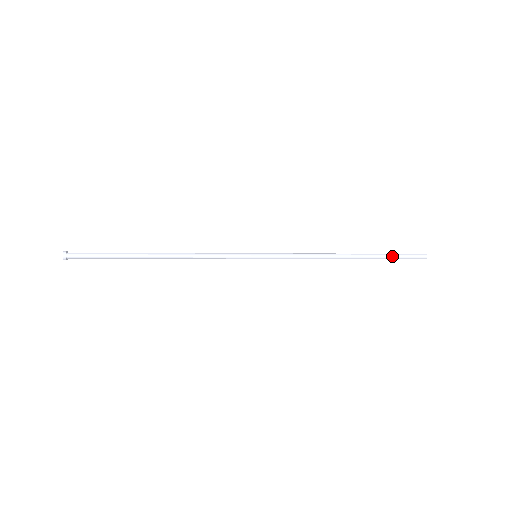
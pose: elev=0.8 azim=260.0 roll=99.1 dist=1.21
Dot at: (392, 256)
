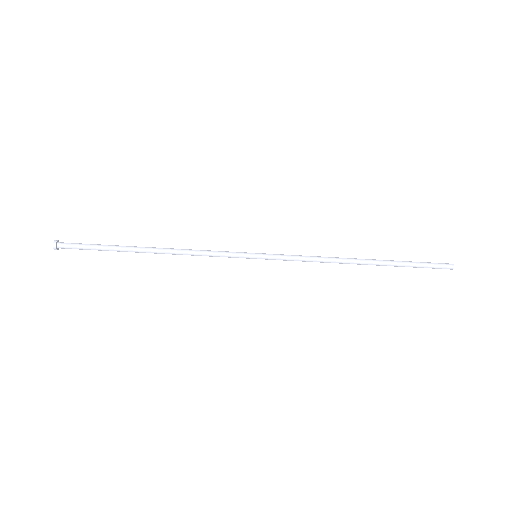
Dot at: (411, 262)
